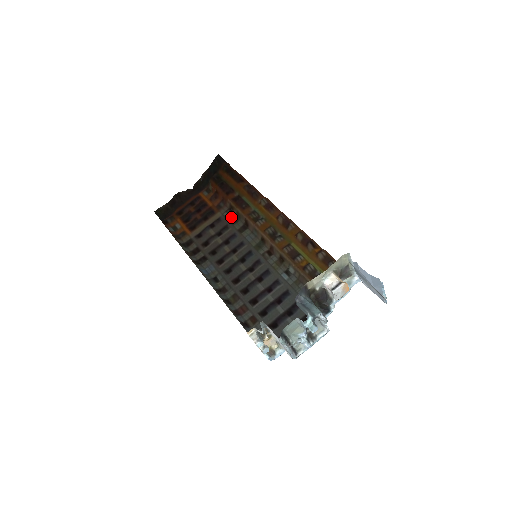
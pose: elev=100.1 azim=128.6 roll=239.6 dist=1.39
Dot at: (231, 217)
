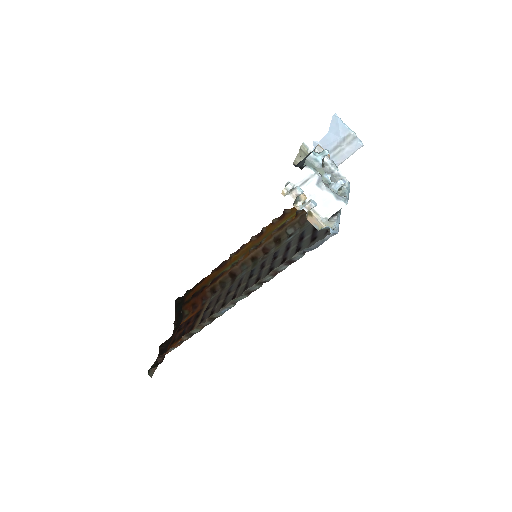
Dot at: (218, 292)
